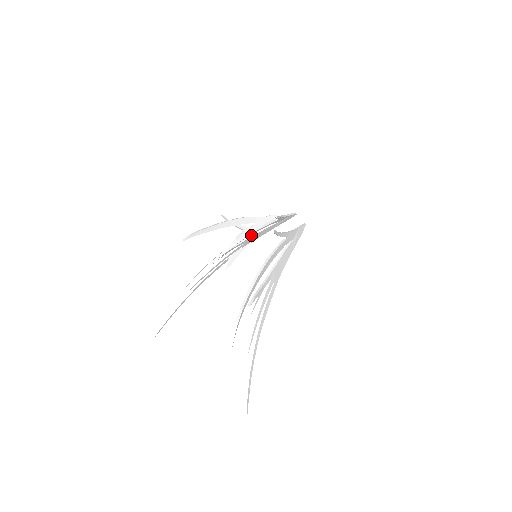
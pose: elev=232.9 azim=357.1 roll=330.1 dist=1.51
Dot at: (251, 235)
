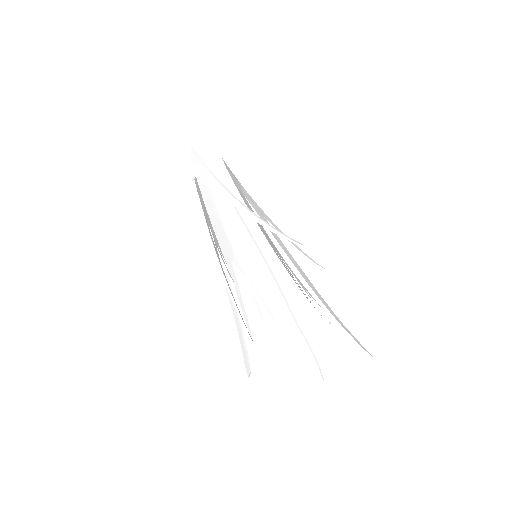
Dot at: (231, 246)
